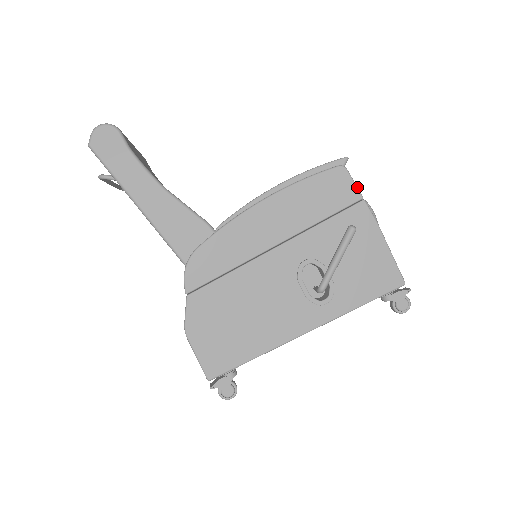
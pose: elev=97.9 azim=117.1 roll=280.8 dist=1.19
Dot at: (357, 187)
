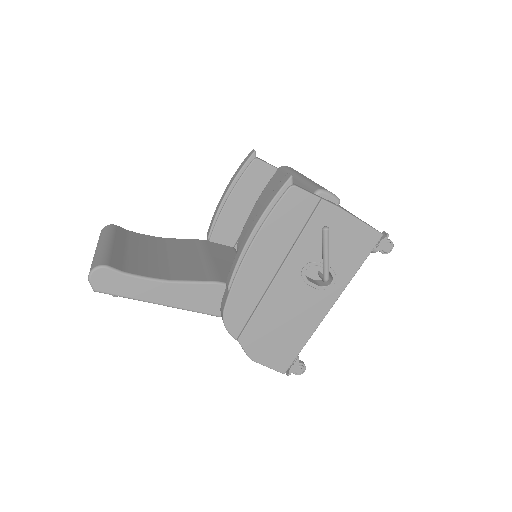
Dot at: (312, 194)
